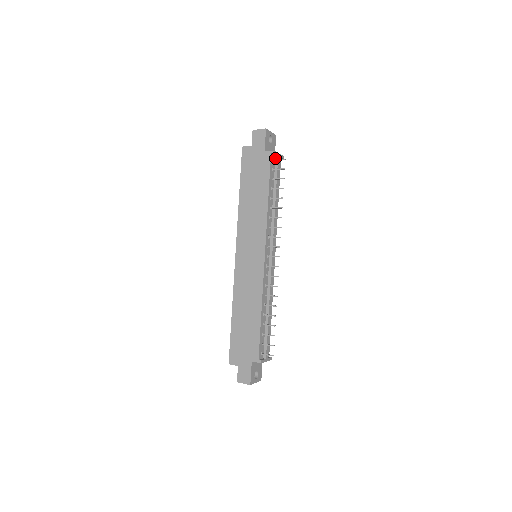
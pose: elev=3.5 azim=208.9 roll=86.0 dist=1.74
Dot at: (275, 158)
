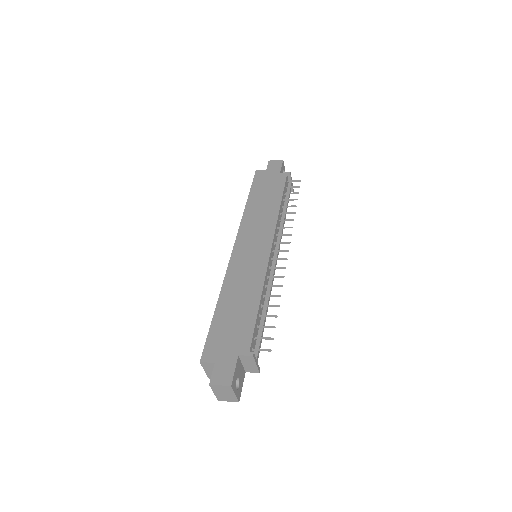
Dot at: (288, 183)
